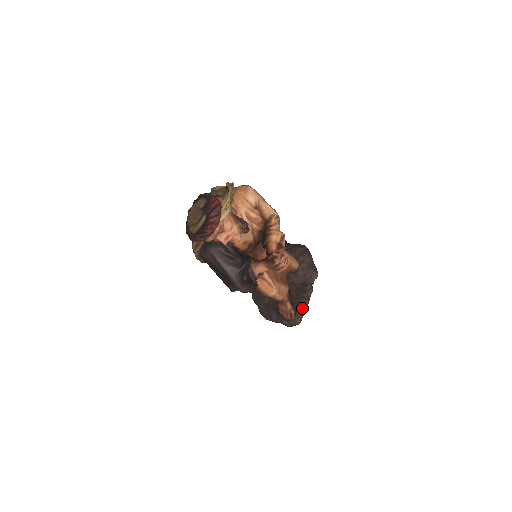
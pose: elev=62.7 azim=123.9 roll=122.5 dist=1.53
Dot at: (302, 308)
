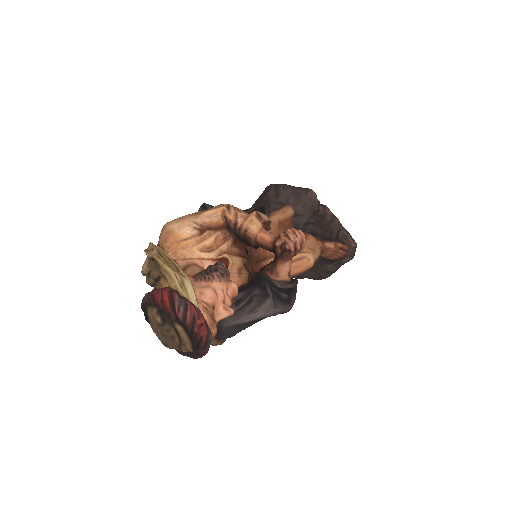
Dot at: (341, 232)
